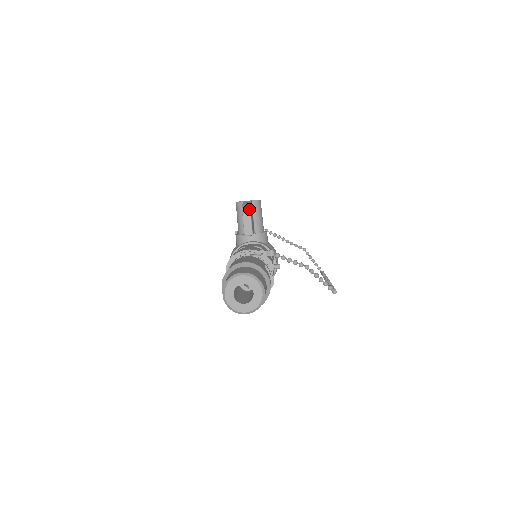
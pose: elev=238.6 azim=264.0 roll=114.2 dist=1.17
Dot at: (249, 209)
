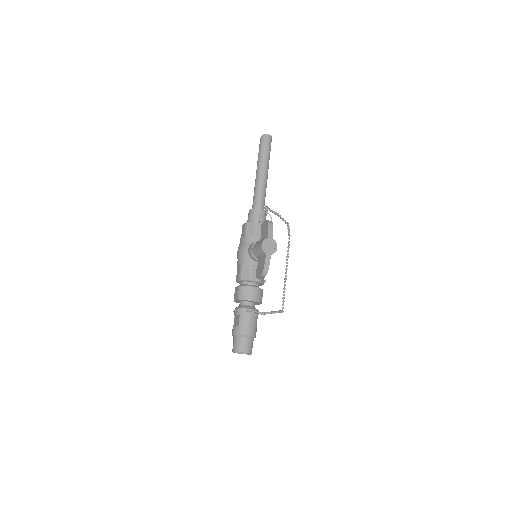
Dot at: (266, 274)
